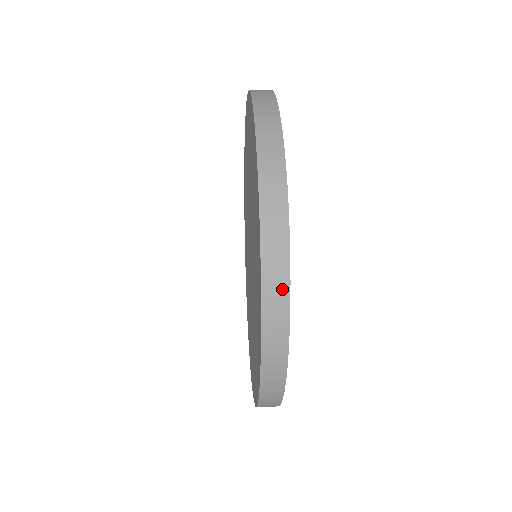
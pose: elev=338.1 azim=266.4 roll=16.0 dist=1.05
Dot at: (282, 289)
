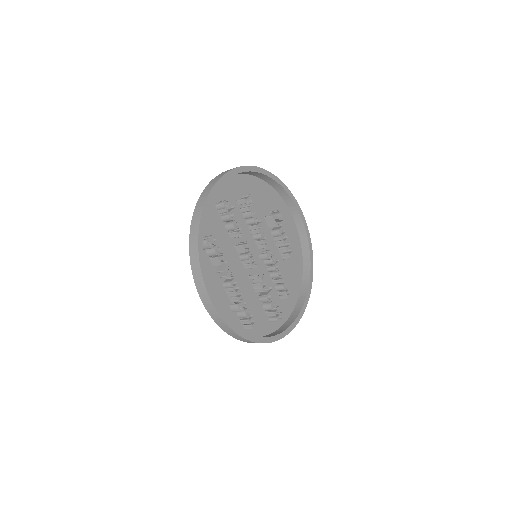
Dot at: (221, 176)
